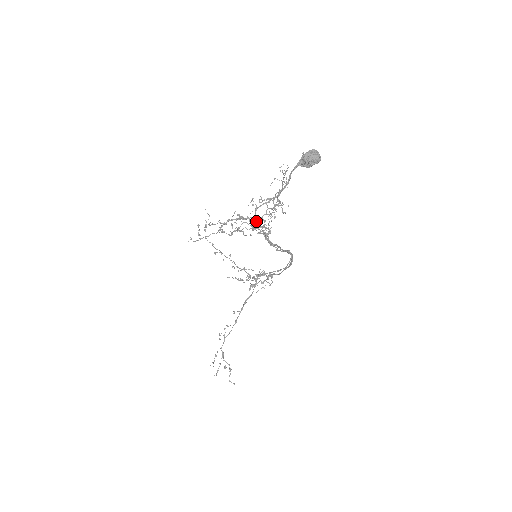
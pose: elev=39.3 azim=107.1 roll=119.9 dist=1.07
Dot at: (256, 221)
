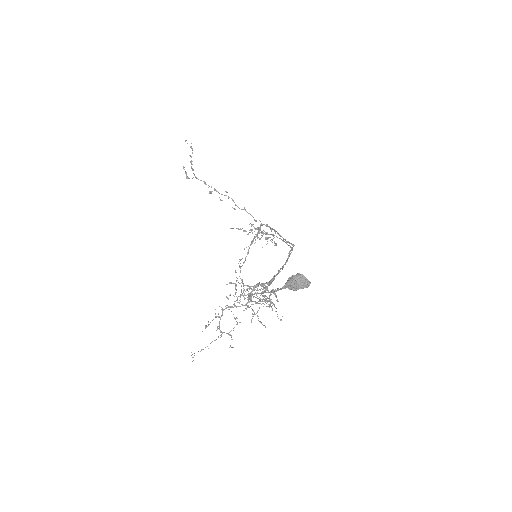
Dot at: occluded
